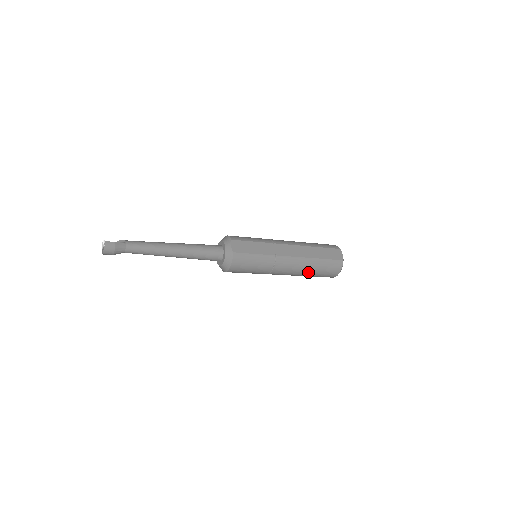
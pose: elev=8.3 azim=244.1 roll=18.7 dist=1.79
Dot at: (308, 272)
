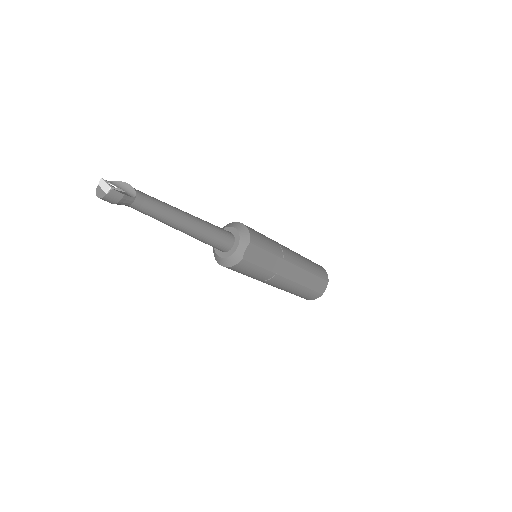
Dot at: (287, 291)
